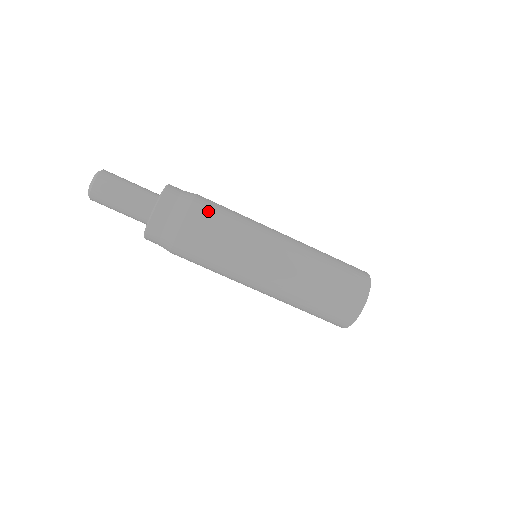
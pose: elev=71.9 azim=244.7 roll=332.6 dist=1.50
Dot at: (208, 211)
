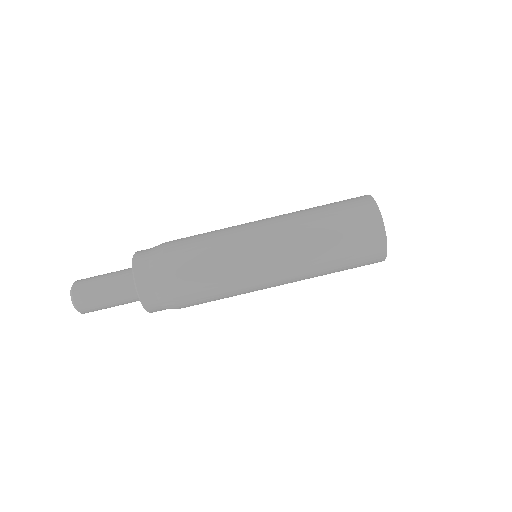
Dot at: (182, 239)
